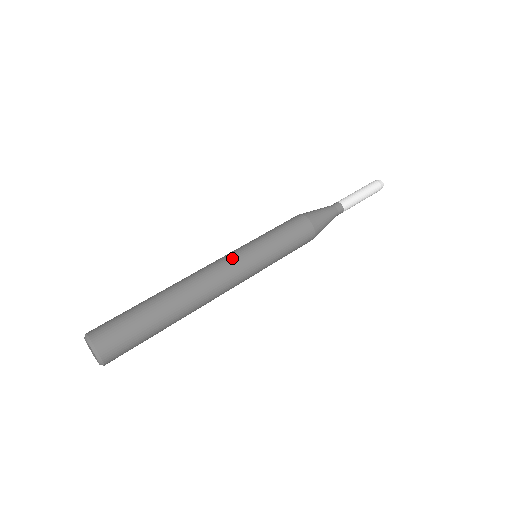
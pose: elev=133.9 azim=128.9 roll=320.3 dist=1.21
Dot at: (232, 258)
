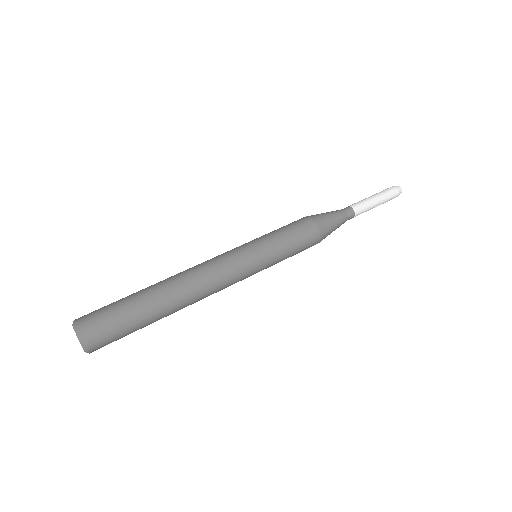
Dot at: (225, 253)
